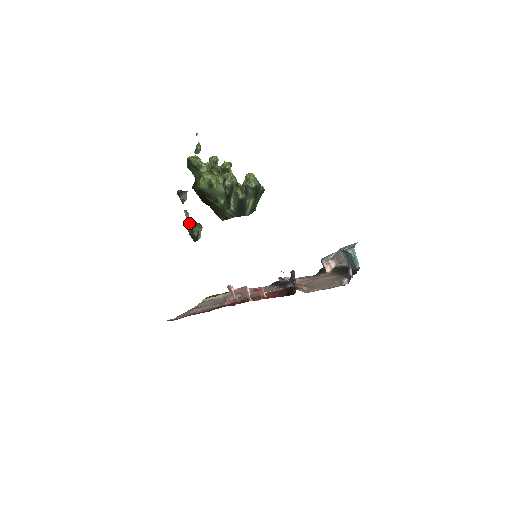
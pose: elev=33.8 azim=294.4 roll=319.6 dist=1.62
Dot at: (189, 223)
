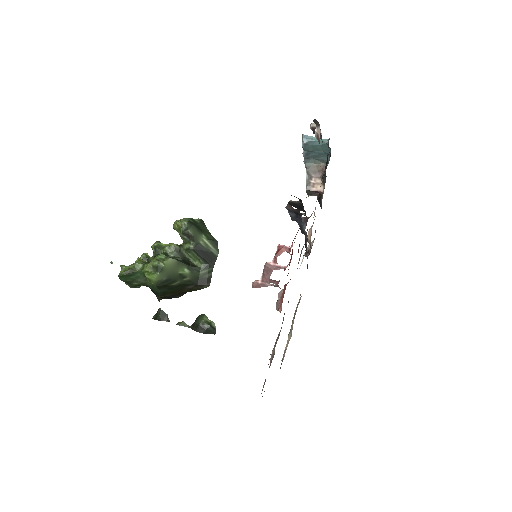
Dot at: (192, 327)
